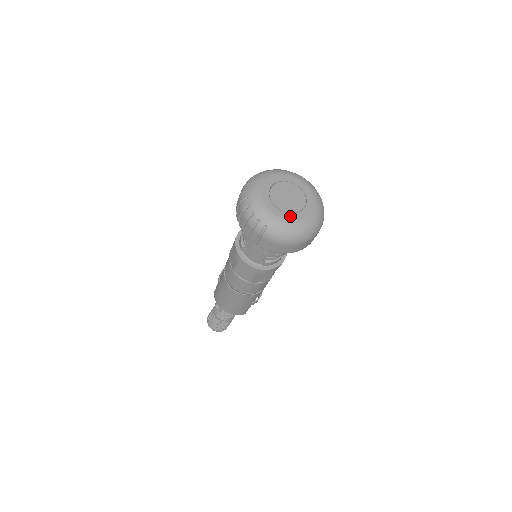
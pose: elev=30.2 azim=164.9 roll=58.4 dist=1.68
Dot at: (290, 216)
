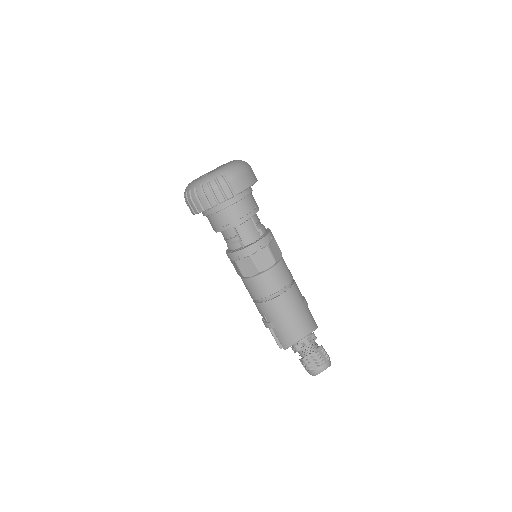
Dot at: occluded
